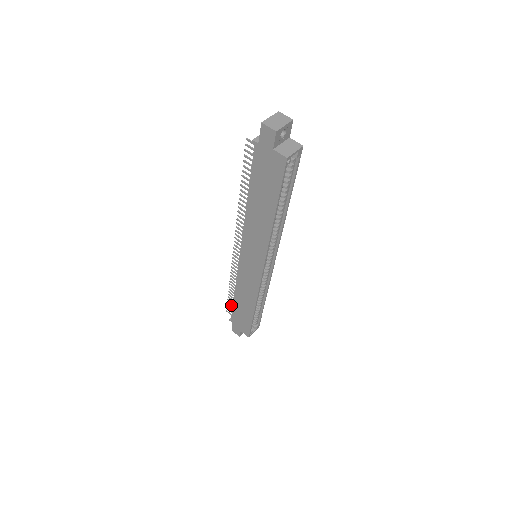
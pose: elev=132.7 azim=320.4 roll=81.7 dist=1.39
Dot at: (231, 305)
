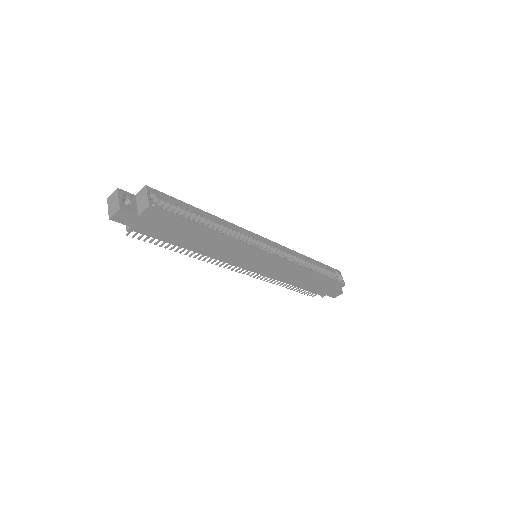
Dot at: occluded
